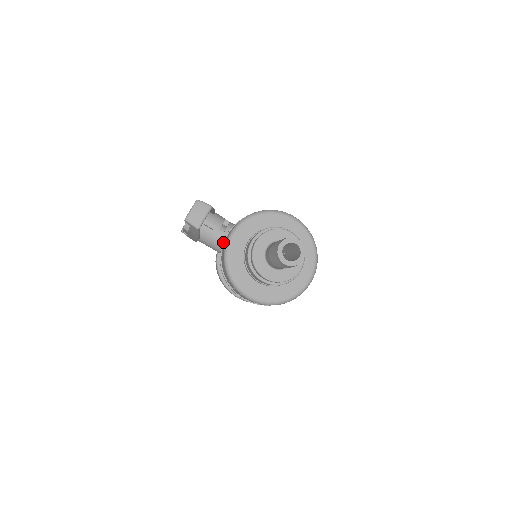
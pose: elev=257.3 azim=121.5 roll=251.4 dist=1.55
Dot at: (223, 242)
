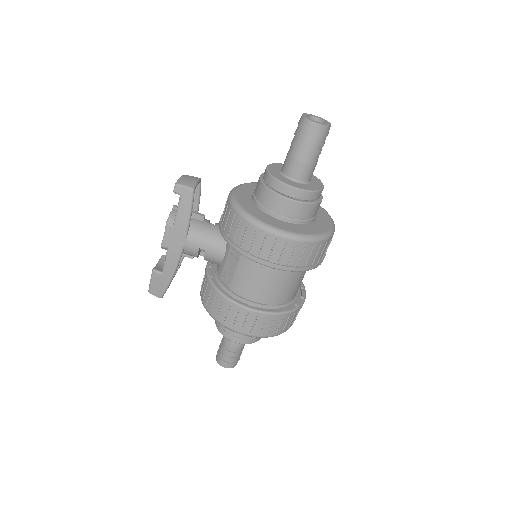
Dot at: (220, 221)
